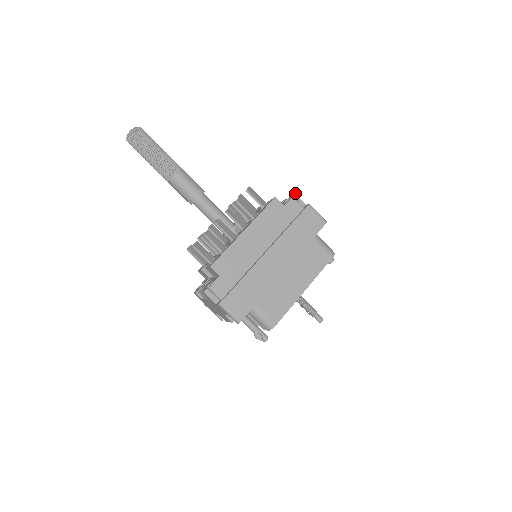
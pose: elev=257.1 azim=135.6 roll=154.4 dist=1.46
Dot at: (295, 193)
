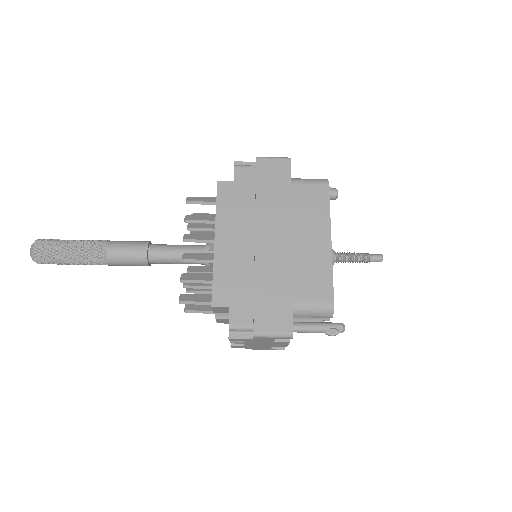
Dot at: (235, 161)
